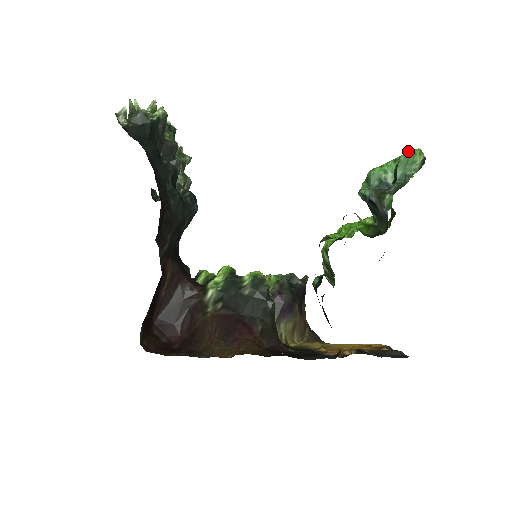
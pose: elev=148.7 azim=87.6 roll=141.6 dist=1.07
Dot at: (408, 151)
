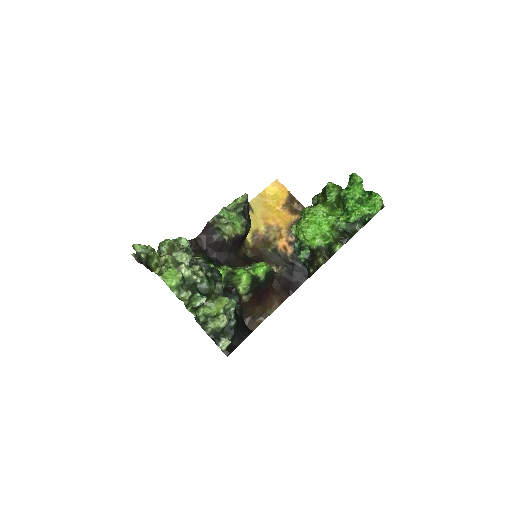
Dot at: occluded
